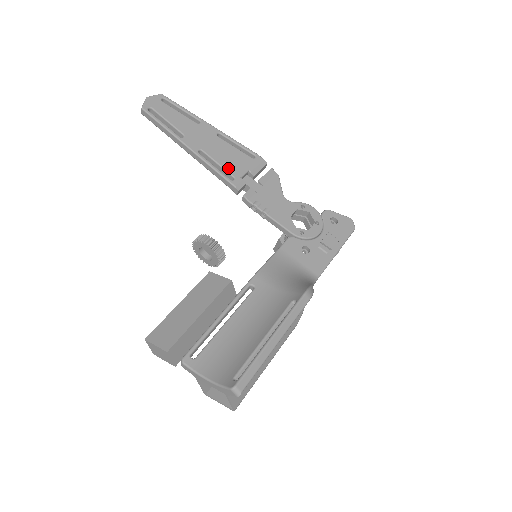
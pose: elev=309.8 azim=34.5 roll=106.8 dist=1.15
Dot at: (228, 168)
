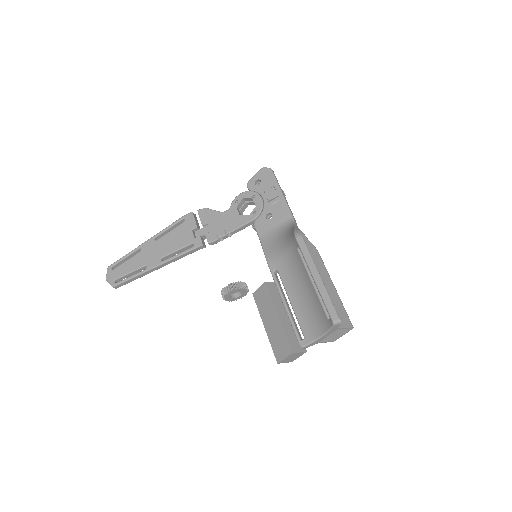
Dot at: (183, 245)
